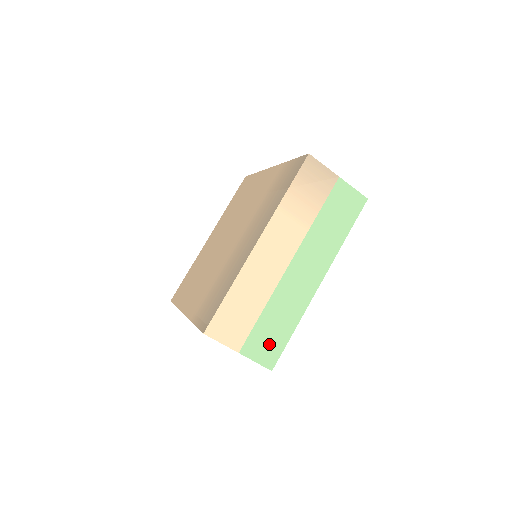
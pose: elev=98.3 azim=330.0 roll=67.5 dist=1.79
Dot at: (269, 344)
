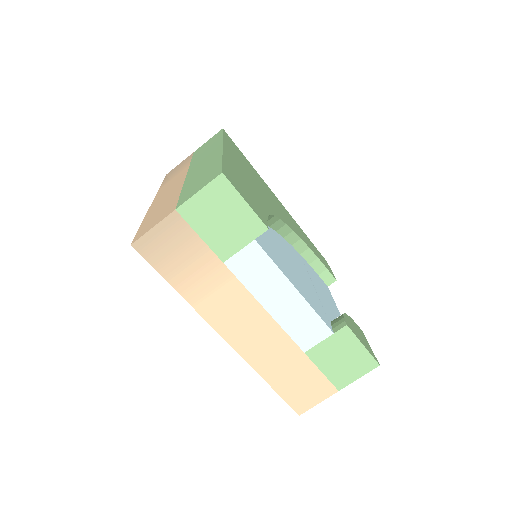
Dot at: (204, 180)
